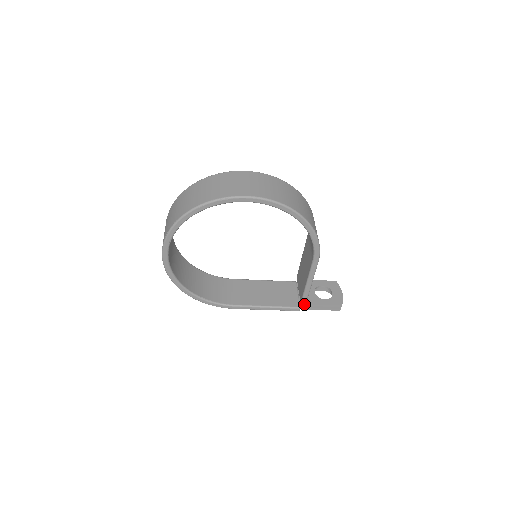
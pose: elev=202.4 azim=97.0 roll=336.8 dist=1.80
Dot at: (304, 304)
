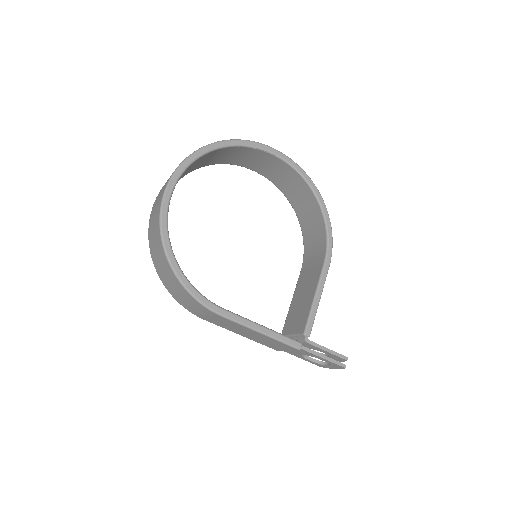
Dot at: (306, 339)
